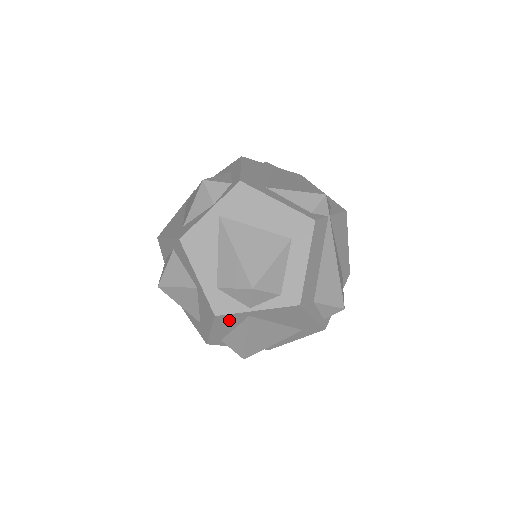
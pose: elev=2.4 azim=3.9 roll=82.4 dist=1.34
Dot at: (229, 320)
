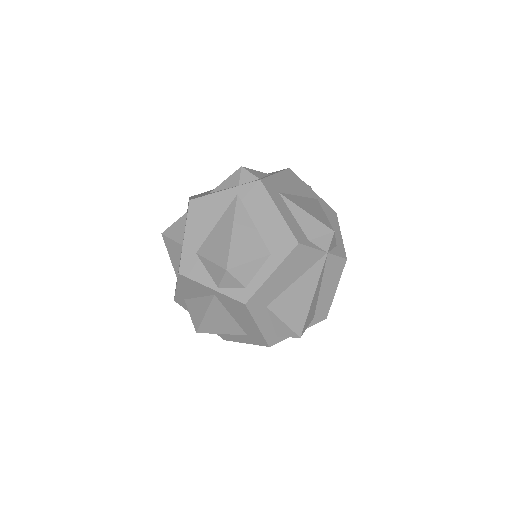
Dot at: occluded
